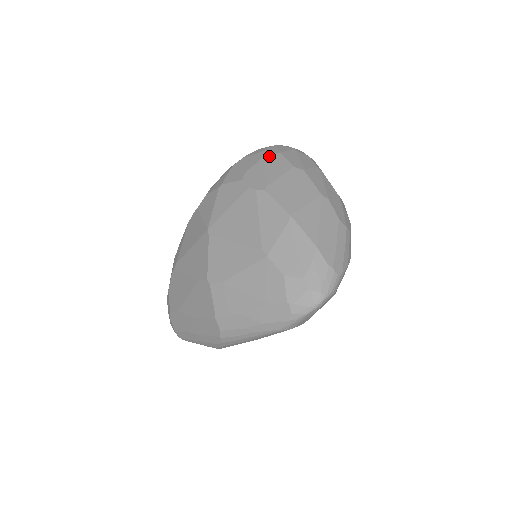
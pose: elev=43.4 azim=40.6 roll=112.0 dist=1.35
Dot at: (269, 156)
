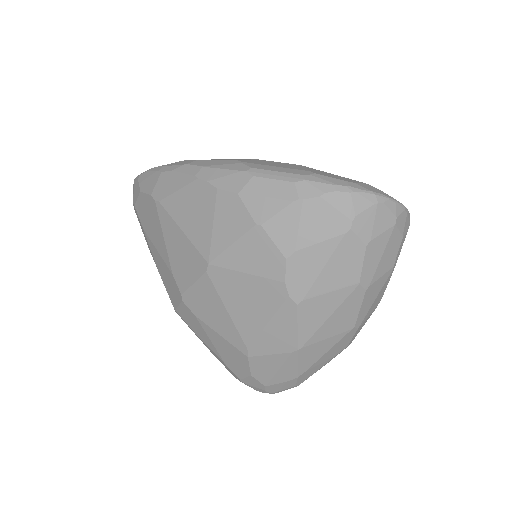
Dot at: (348, 242)
